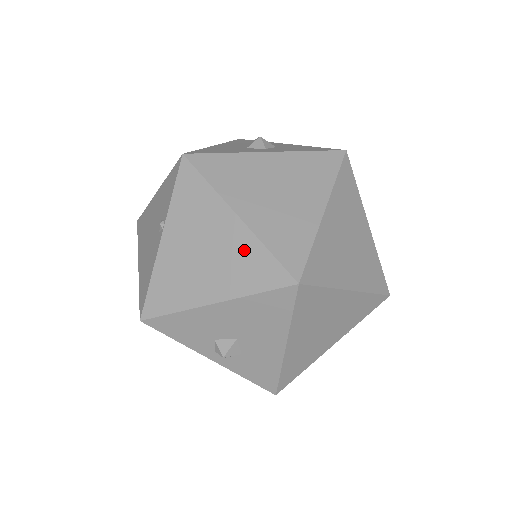
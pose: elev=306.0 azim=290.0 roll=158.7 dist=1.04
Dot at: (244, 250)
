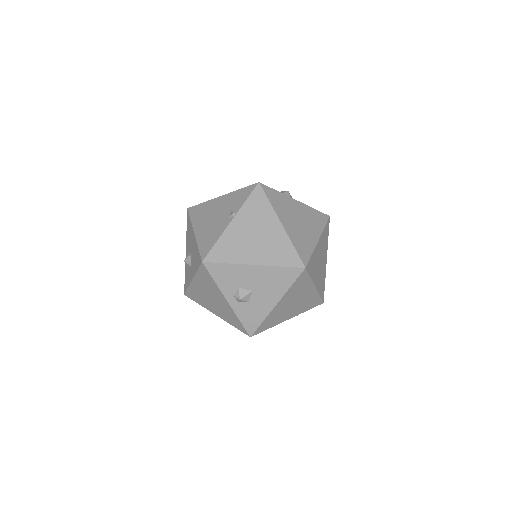
Dot at: (280, 242)
